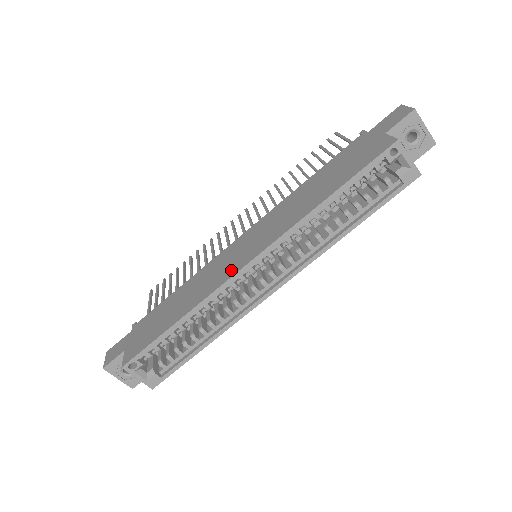
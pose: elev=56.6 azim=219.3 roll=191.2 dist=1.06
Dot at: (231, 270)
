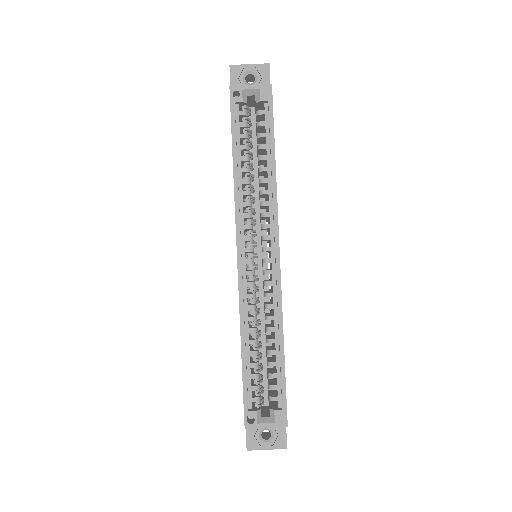
Dot at: occluded
